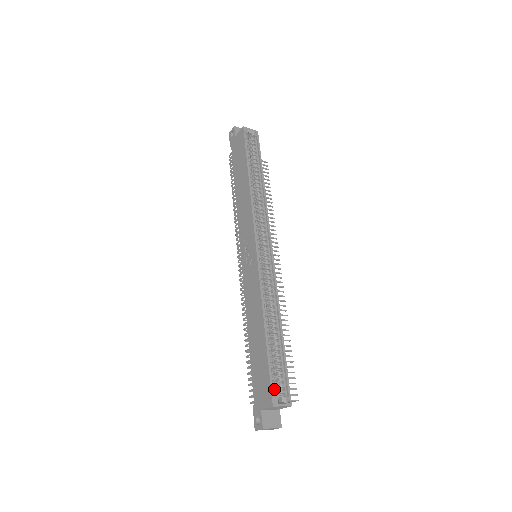
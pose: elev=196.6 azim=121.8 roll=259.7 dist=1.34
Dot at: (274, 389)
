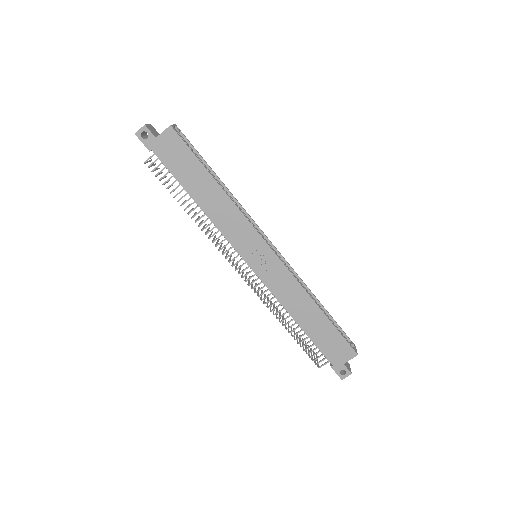
Dot at: (347, 344)
